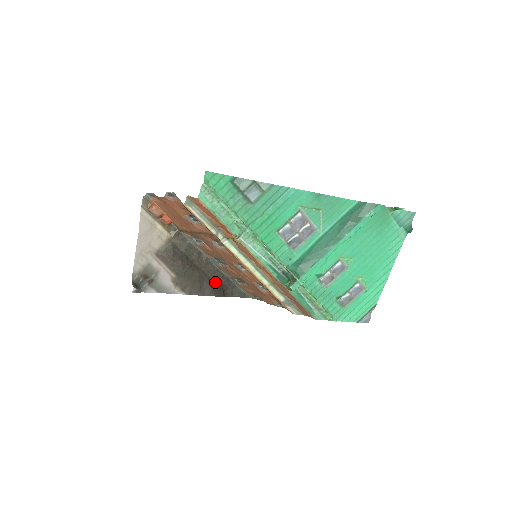
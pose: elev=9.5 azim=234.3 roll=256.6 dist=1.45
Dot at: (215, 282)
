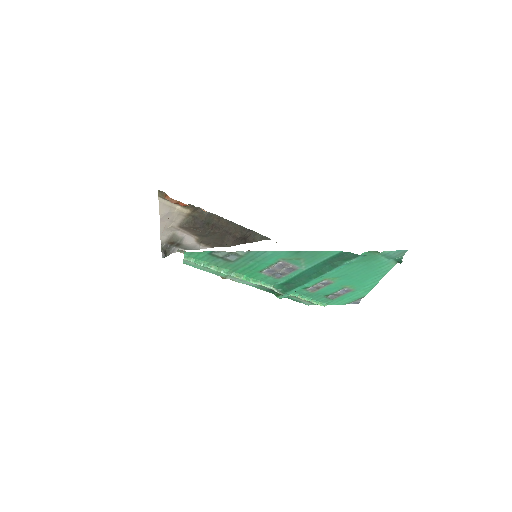
Dot at: (236, 235)
